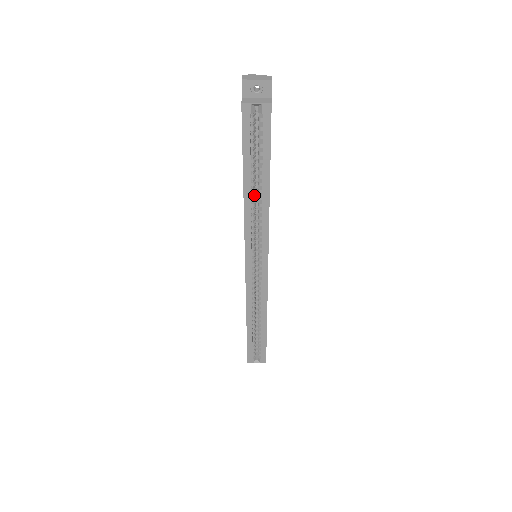
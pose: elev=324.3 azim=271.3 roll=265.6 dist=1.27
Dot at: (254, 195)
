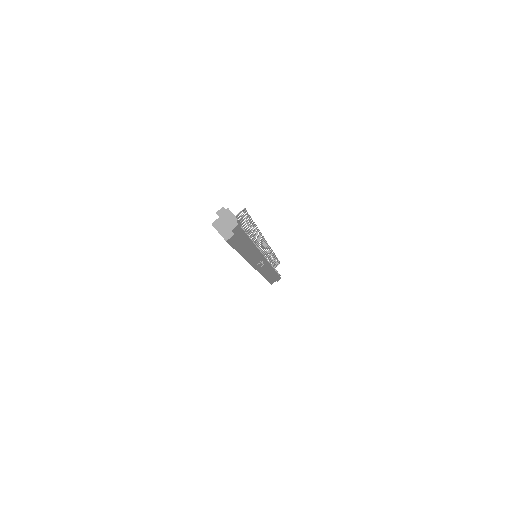
Dot at: occluded
